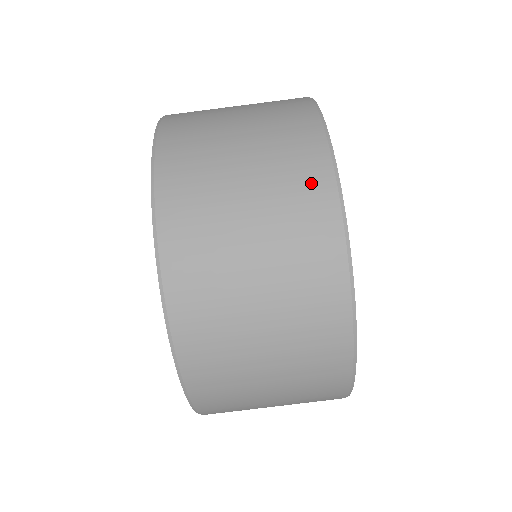
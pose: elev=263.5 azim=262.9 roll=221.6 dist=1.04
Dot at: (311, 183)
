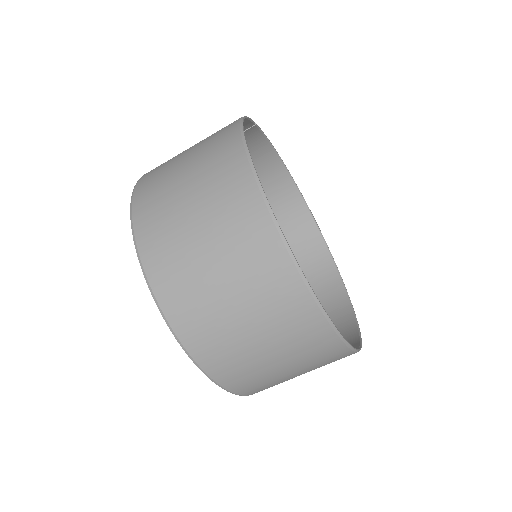
Dot at: (279, 279)
